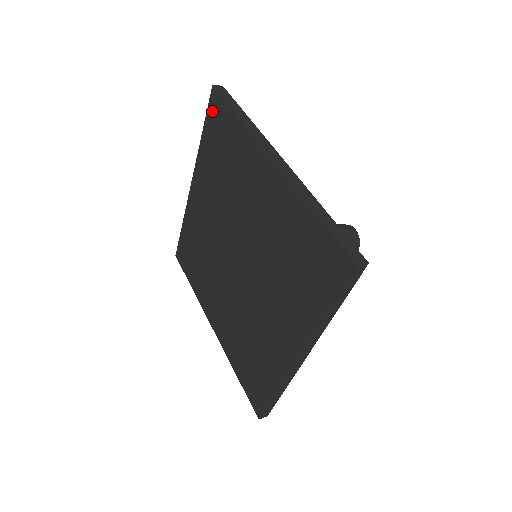
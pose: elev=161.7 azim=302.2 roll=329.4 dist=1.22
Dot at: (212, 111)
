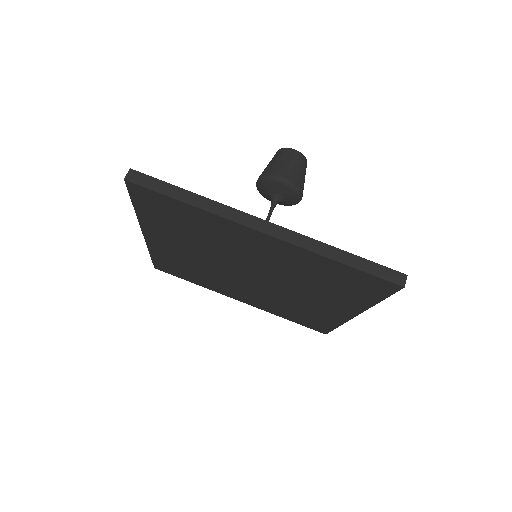
Dot at: (139, 196)
